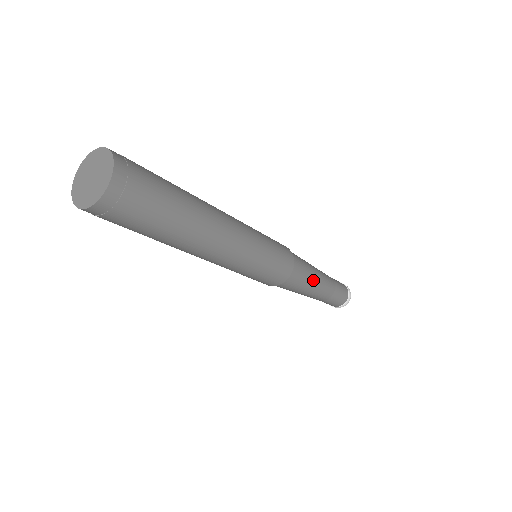
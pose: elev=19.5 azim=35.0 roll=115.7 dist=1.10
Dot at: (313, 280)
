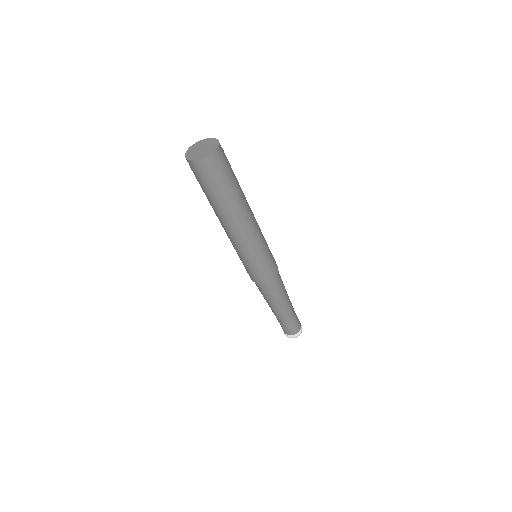
Dot at: occluded
